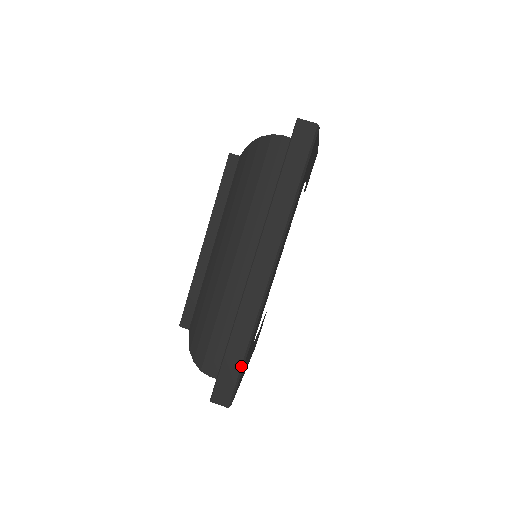
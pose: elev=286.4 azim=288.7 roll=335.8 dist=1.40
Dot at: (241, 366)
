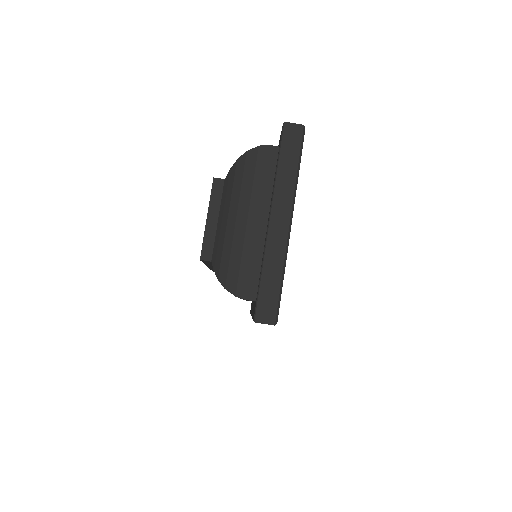
Dot at: occluded
